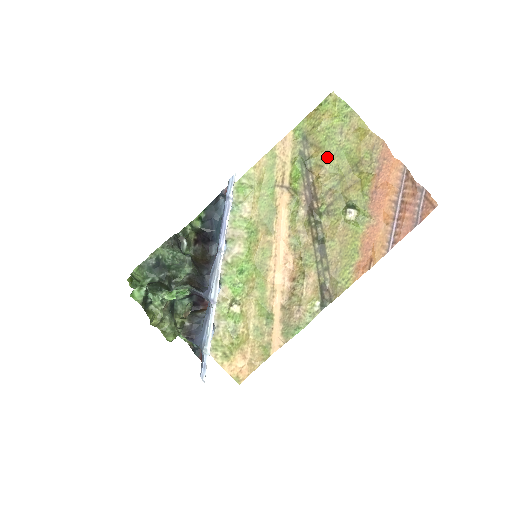
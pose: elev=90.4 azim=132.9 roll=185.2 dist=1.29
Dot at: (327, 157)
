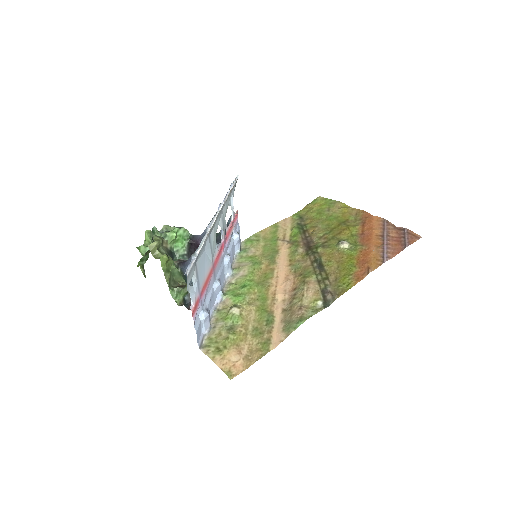
Dot at: (319, 222)
